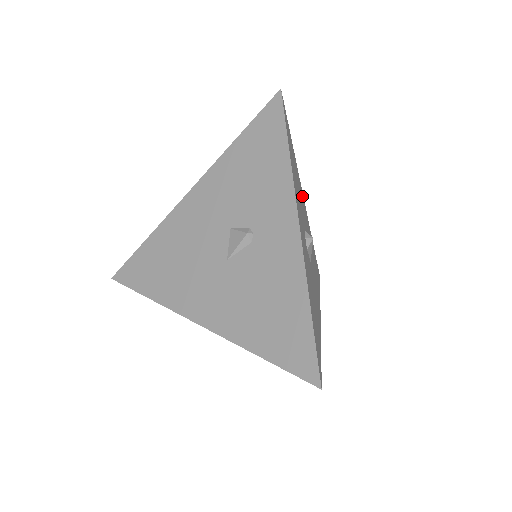
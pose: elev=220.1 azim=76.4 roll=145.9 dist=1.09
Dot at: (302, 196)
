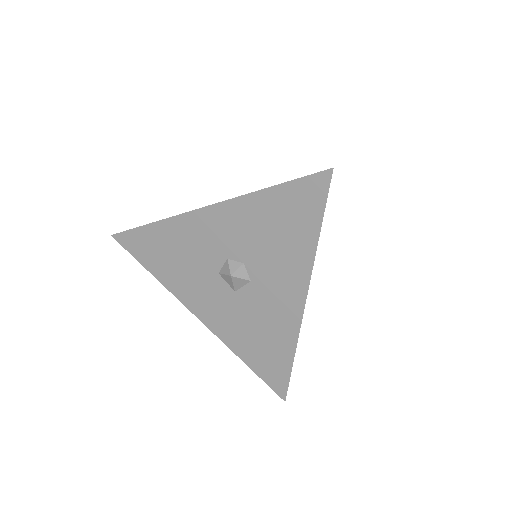
Dot at: occluded
